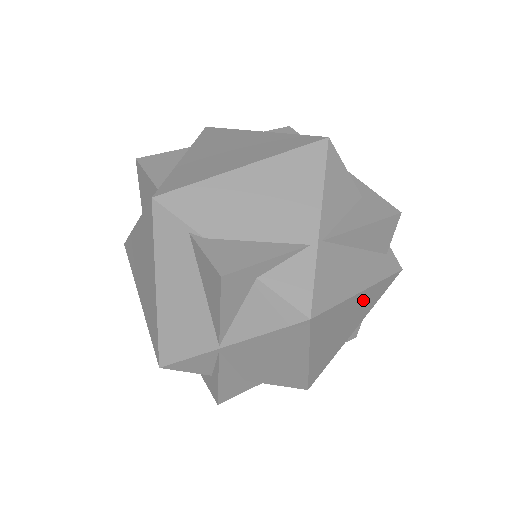
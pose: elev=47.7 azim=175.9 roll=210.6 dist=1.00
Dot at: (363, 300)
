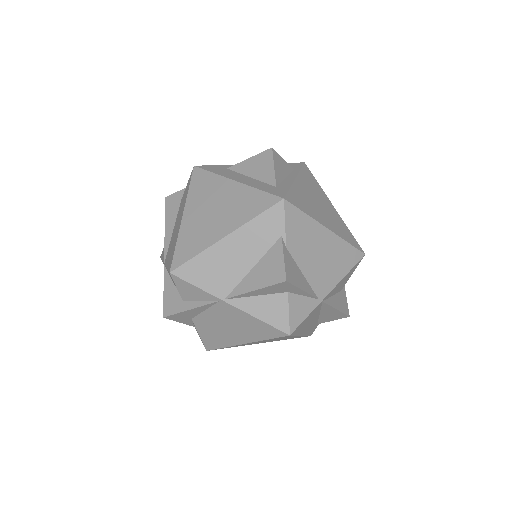
Dot at: occluded
